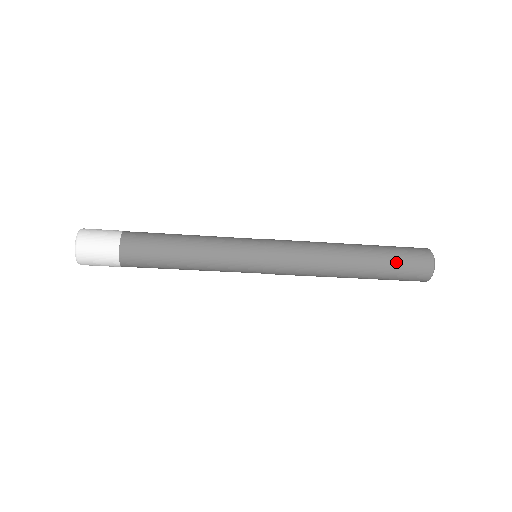
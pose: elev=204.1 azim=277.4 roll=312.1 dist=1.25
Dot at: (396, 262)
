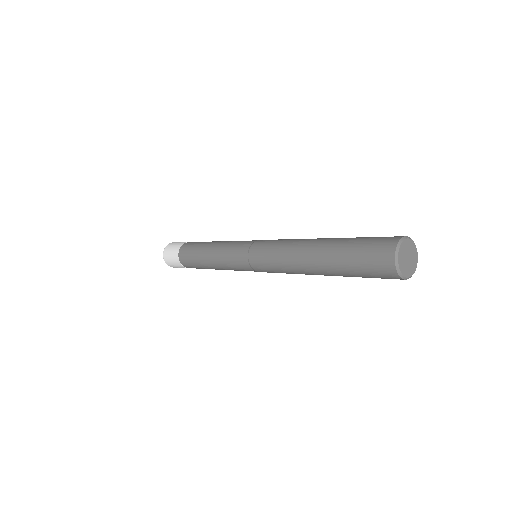
Dot at: (352, 263)
